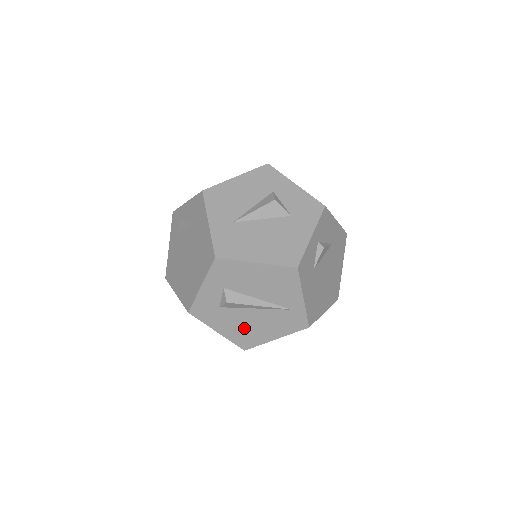
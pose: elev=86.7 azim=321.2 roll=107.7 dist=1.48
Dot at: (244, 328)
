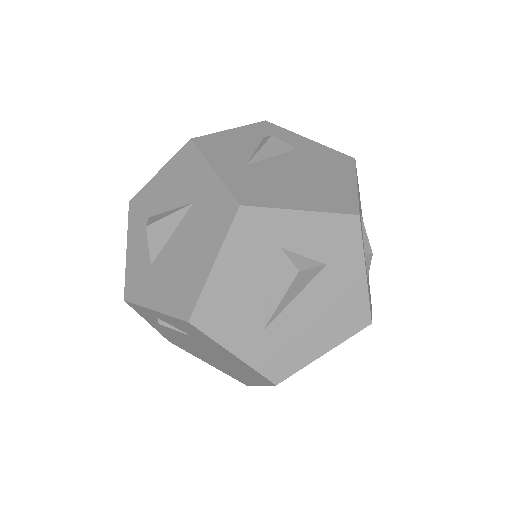
Dot at: occluded
